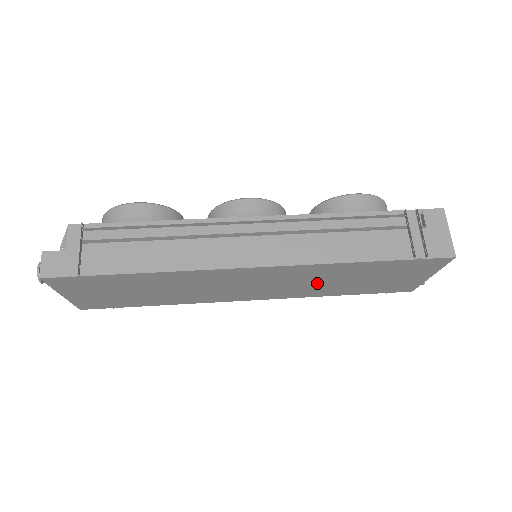
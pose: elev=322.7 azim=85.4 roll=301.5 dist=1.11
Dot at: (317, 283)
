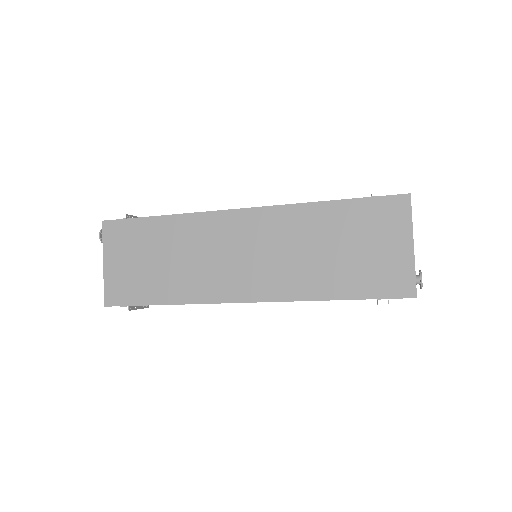
Dot at: (301, 255)
